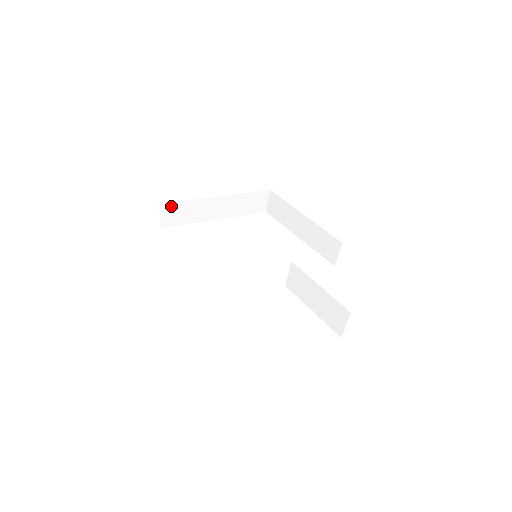
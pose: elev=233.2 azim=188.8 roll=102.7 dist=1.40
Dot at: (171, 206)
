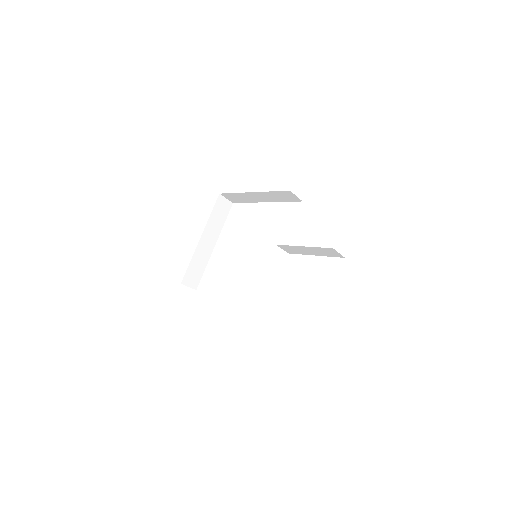
Dot at: (186, 276)
